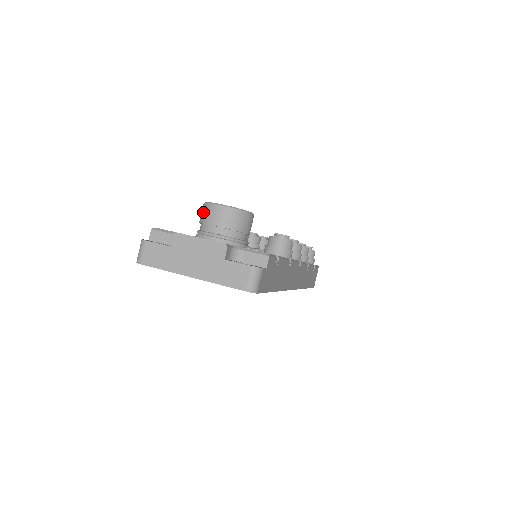
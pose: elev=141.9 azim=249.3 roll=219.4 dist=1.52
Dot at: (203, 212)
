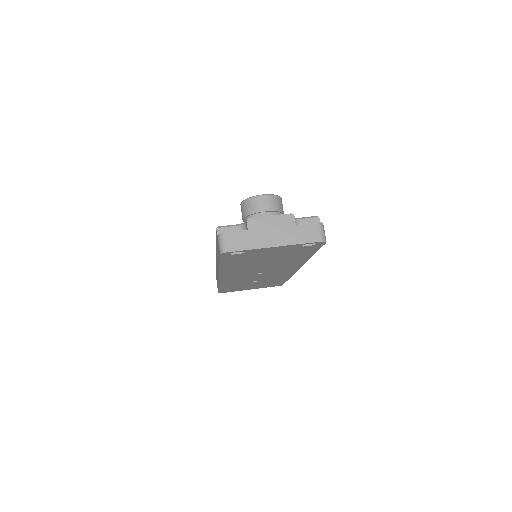
Dot at: (248, 206)
